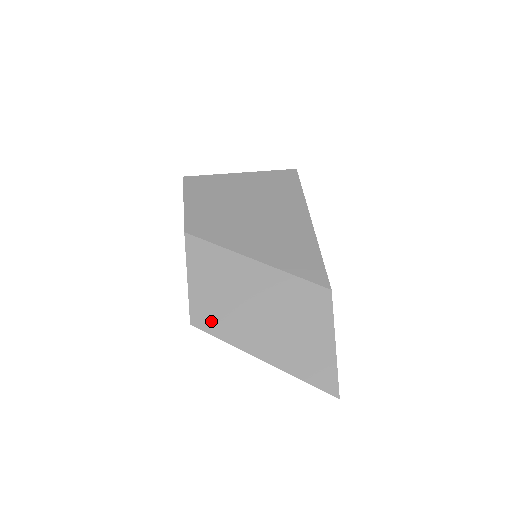
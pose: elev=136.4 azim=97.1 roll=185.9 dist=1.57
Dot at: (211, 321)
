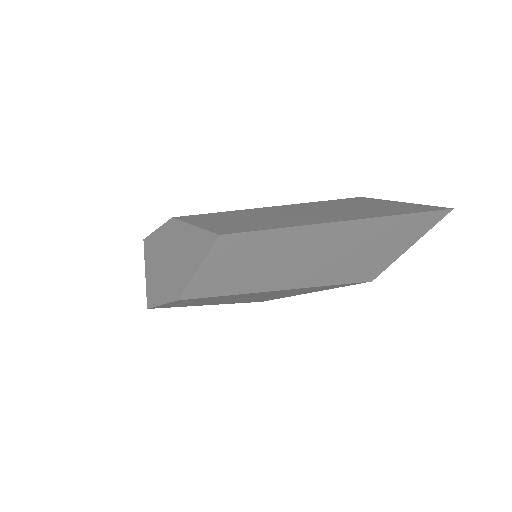
Dot at: (246, 228)
